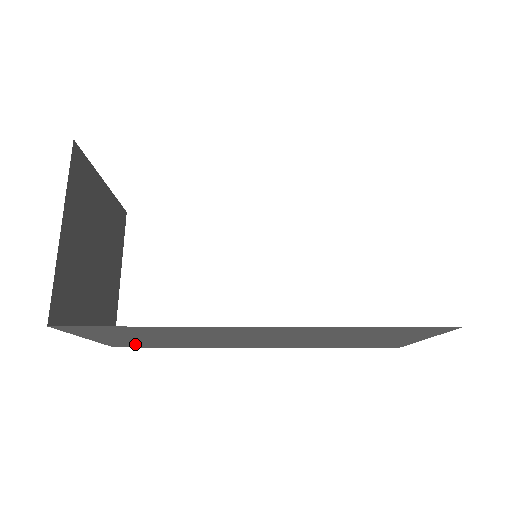
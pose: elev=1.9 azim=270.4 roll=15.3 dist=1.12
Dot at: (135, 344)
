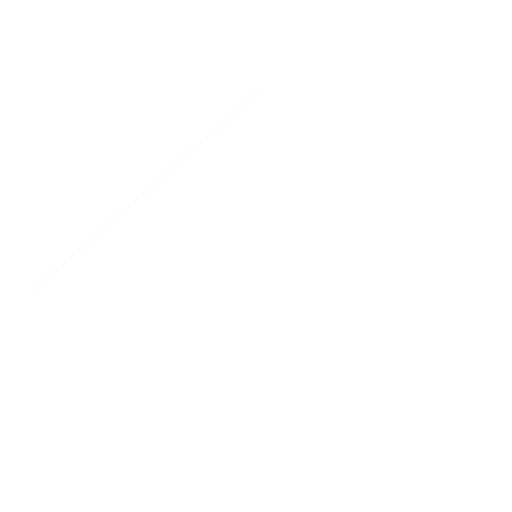
Dot at: occluded
